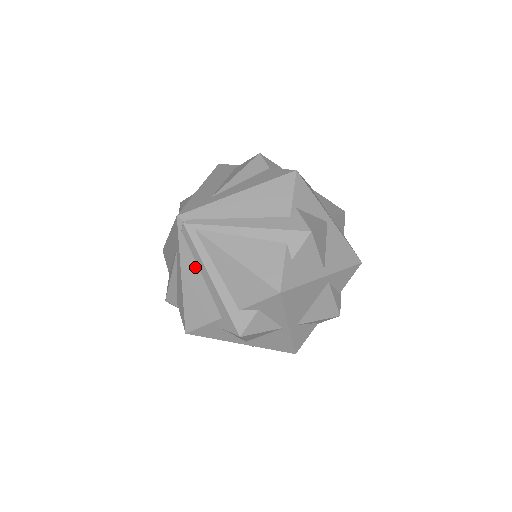
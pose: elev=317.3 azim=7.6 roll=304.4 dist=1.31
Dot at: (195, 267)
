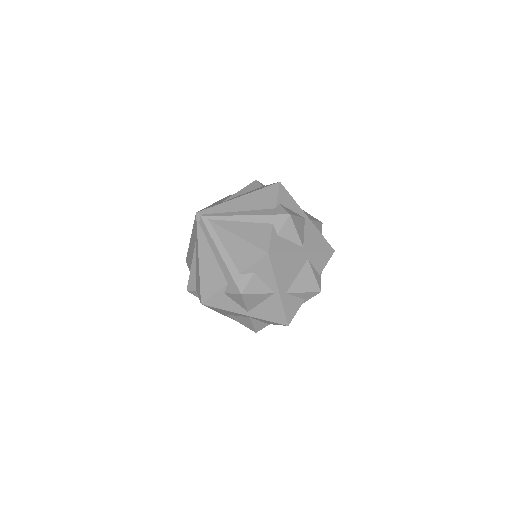
Dot at: (208, 248)
